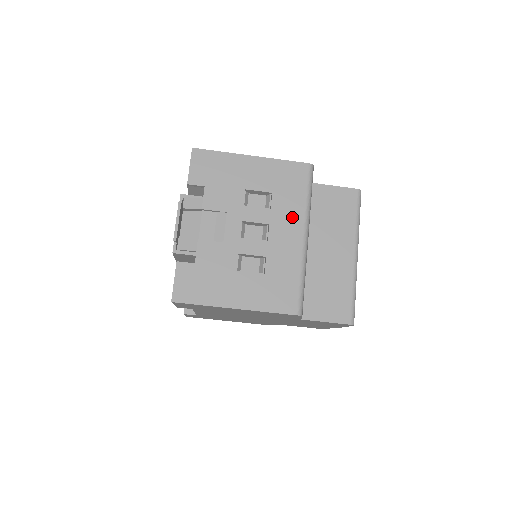
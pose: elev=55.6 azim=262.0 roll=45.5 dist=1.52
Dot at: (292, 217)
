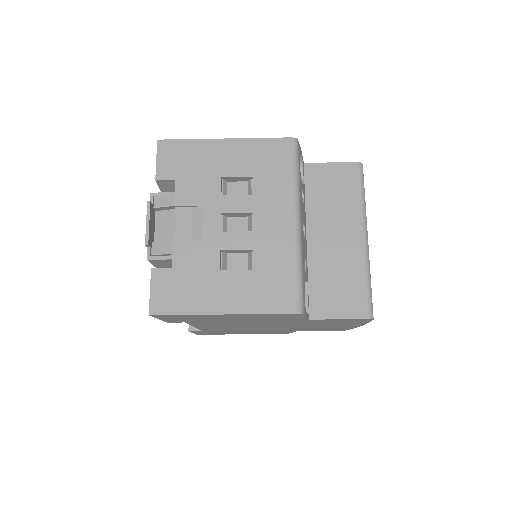
Dot at: (279, 201)
